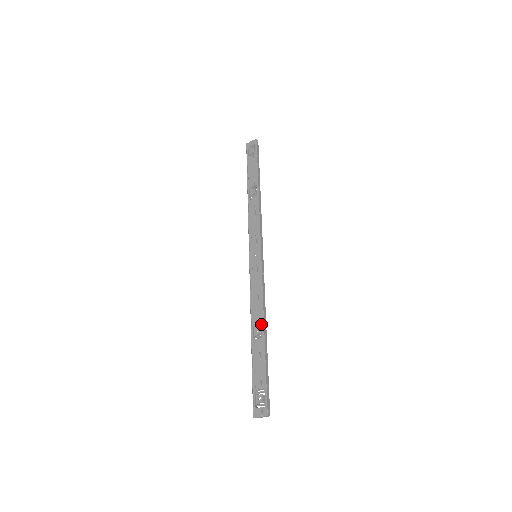
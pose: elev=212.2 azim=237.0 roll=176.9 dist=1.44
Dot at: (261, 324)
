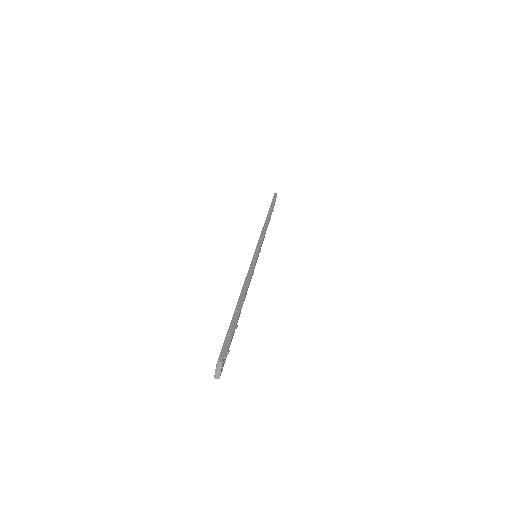
Dot at: (240, 294)
